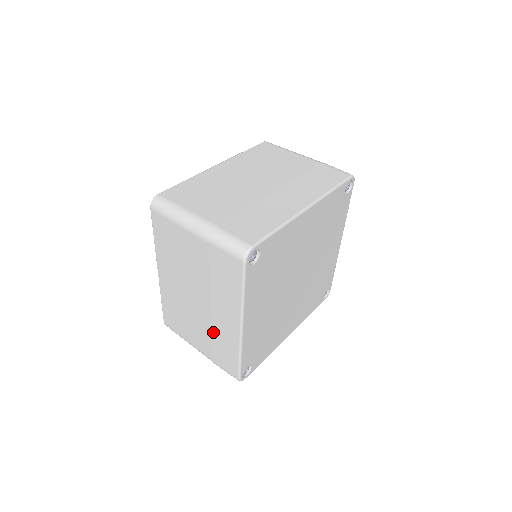
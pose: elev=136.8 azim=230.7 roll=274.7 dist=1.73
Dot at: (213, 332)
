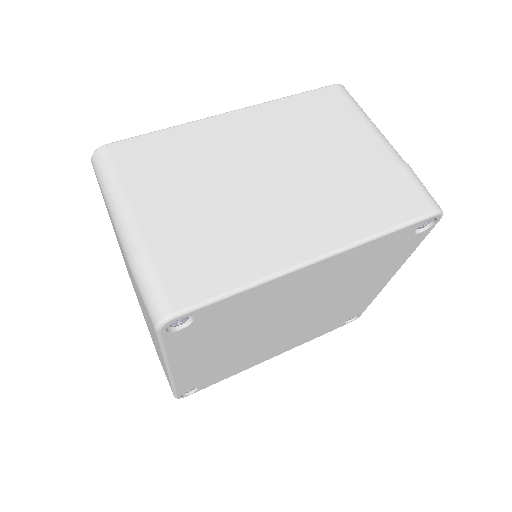
Dot at: (153, 341)
